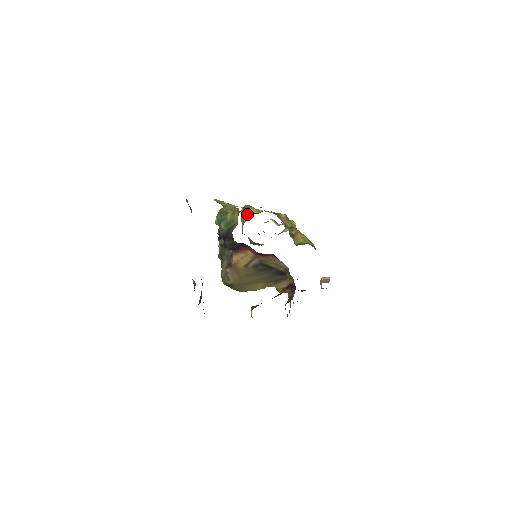
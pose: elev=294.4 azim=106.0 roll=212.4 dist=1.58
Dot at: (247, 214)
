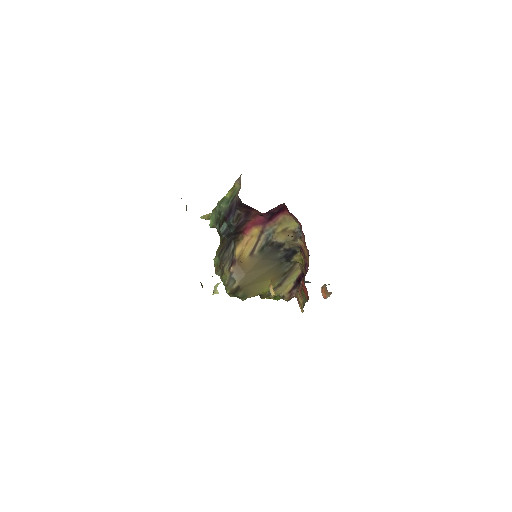
Dot at: occluded
